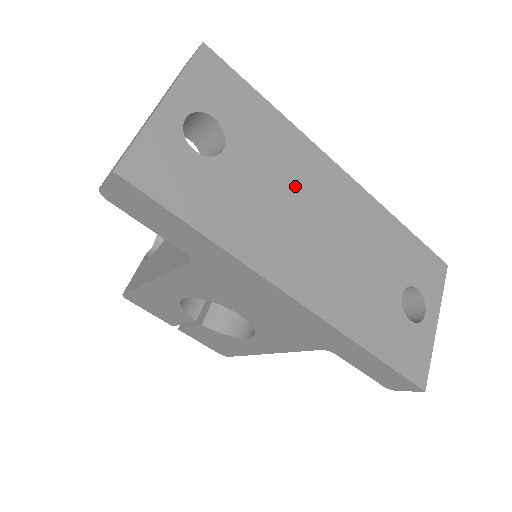
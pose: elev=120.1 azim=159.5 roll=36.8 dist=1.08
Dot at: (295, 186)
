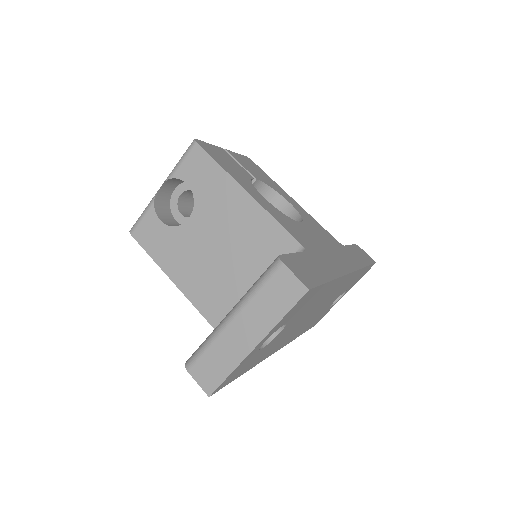
Dot at: (312, 309)
